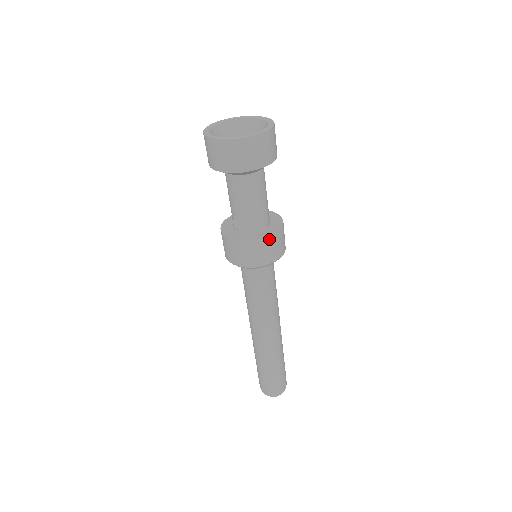
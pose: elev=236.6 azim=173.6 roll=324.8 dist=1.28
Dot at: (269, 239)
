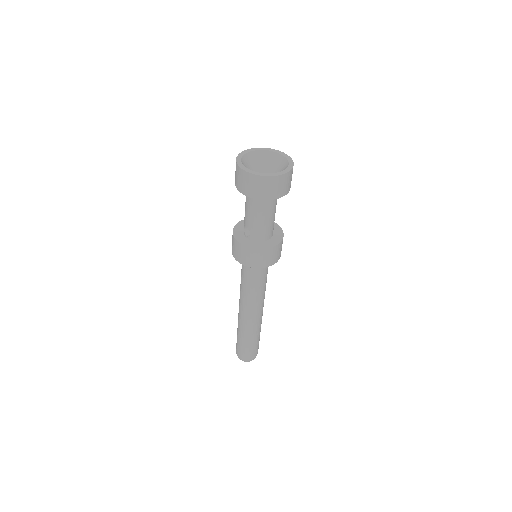
Dot at: (272, 249)
